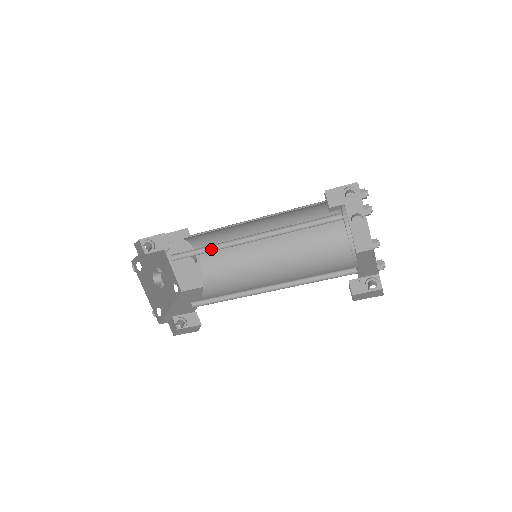
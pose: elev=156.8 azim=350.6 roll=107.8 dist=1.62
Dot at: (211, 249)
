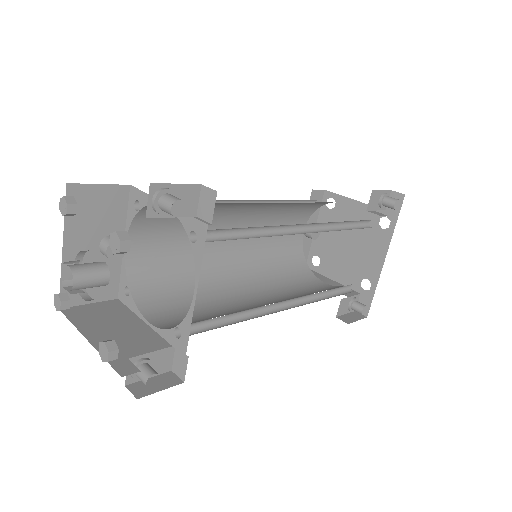
Dot at: (250, 233)
